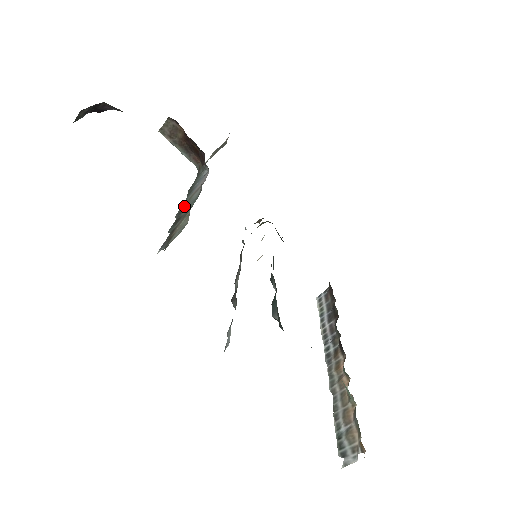
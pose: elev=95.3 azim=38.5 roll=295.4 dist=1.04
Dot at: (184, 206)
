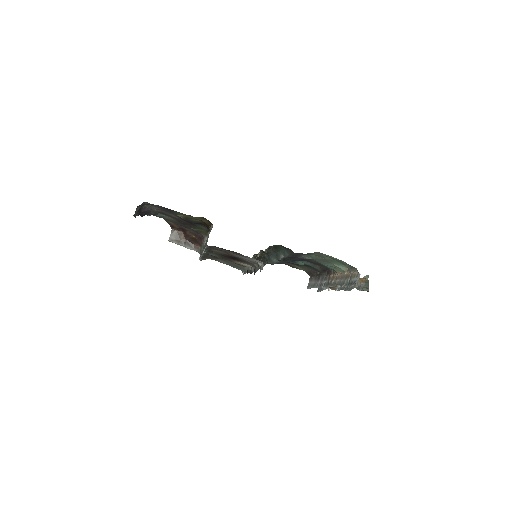
Dot at: occluded
